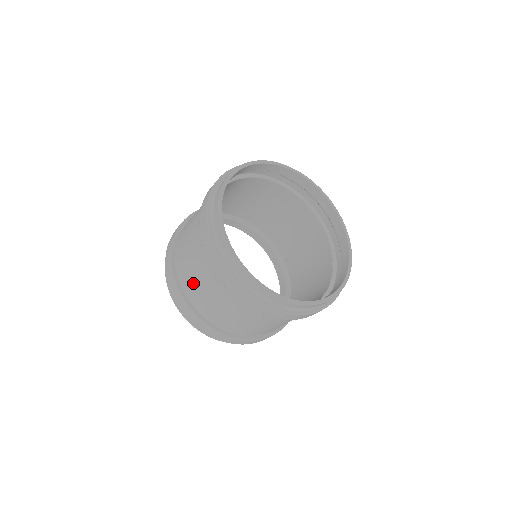
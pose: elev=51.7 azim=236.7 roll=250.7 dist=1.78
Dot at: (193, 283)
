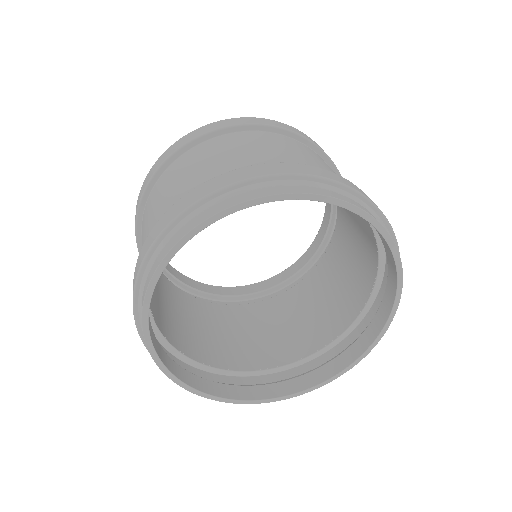
Dot at: (150, 209)
